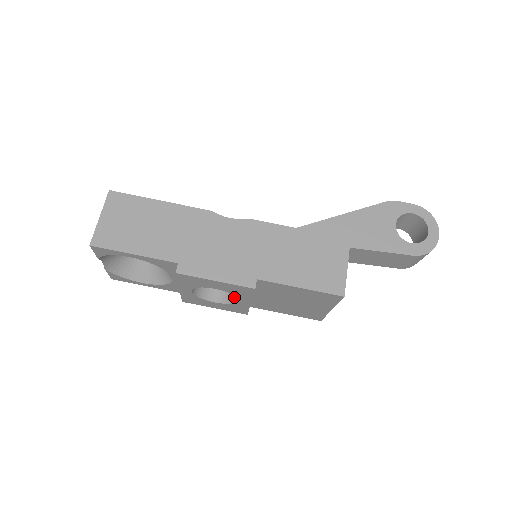
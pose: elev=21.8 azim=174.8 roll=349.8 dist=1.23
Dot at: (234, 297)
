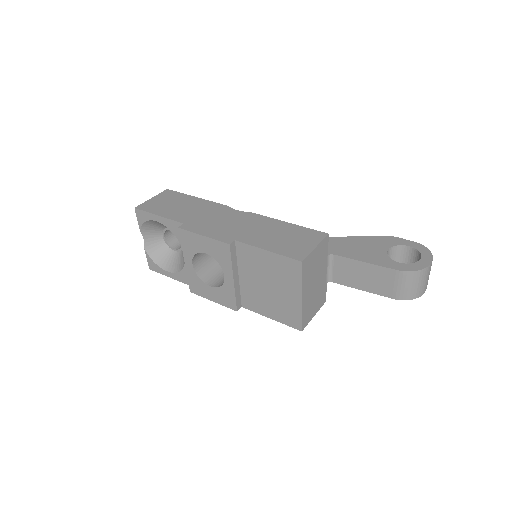
Dot at: occluded
